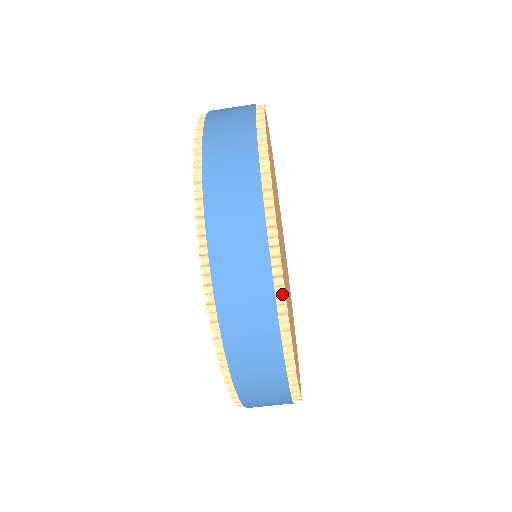
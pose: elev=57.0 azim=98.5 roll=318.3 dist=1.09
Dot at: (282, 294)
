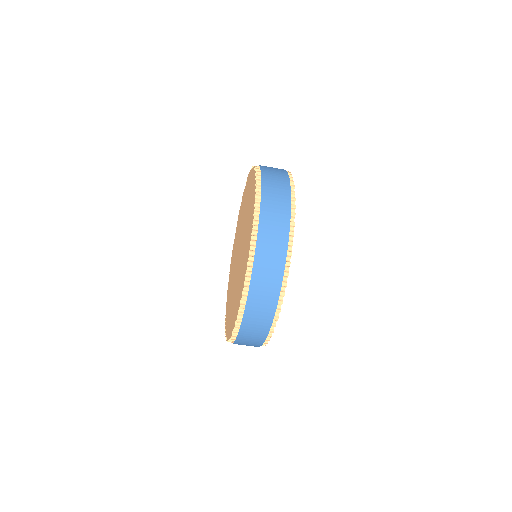
Dot at: (290, 251)
